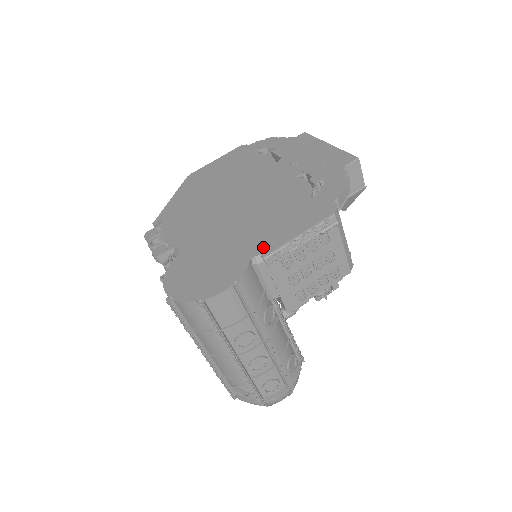
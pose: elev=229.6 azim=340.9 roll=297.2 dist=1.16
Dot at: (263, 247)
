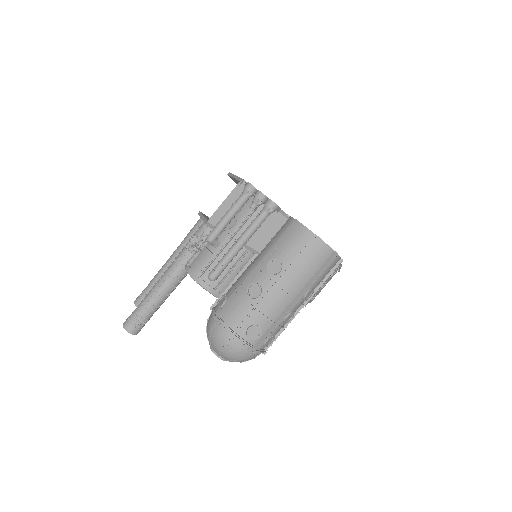
Dot at: occluded
